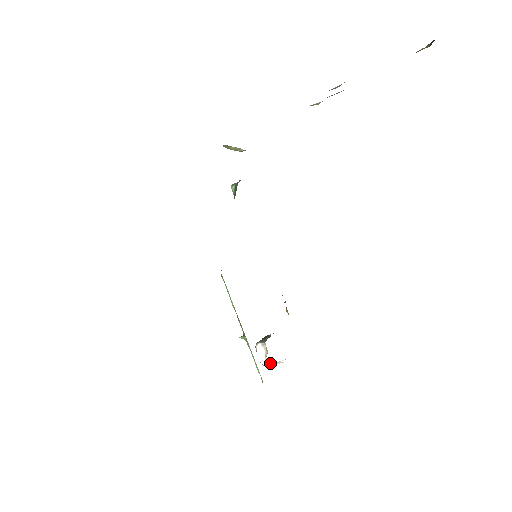
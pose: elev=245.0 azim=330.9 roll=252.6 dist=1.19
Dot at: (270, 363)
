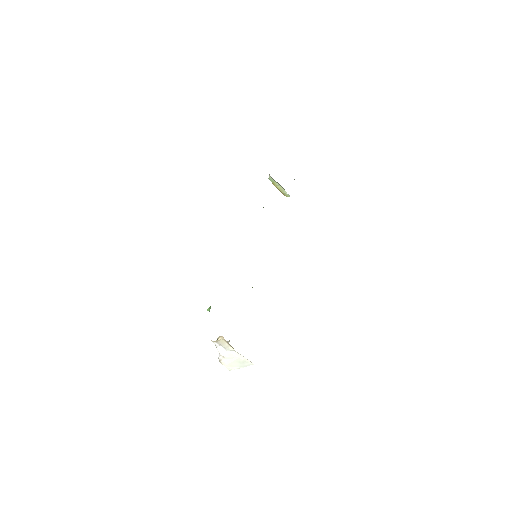
Dot at: (220, 342)
